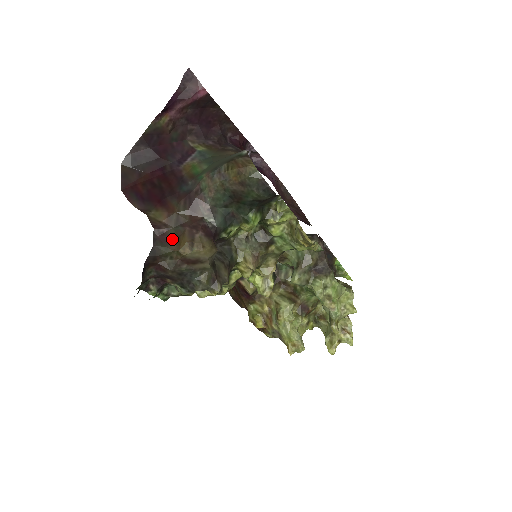
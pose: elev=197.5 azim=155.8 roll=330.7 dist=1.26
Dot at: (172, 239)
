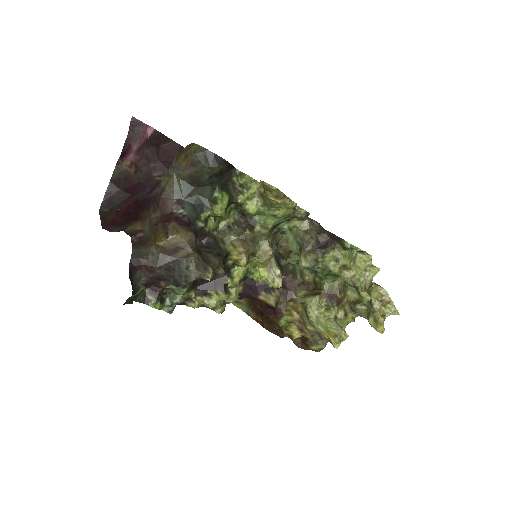
Dot at: (148, 238)
